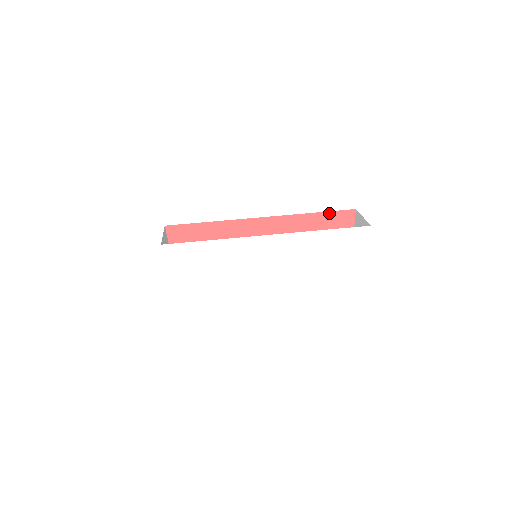
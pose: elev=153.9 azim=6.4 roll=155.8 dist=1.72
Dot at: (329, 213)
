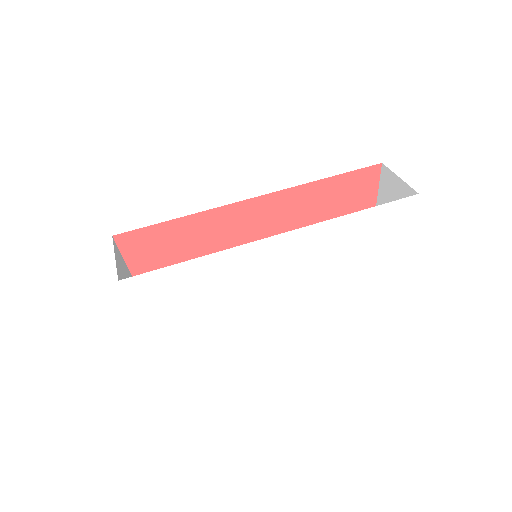
Dot at: (347, 174)
